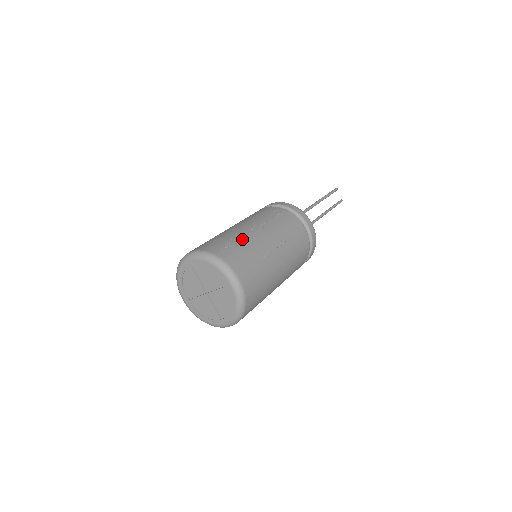
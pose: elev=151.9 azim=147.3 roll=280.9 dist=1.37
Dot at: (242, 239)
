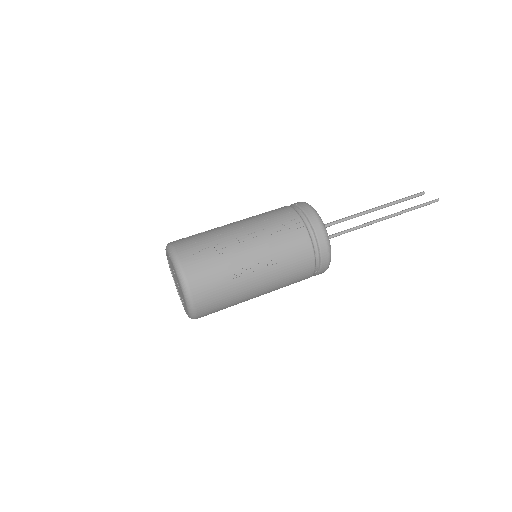
Dot at: (221, 251)
